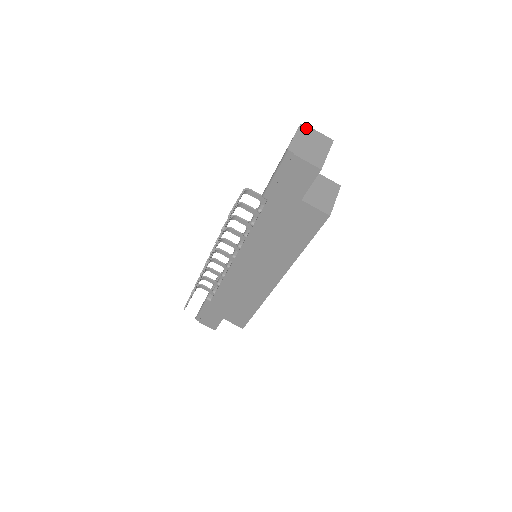
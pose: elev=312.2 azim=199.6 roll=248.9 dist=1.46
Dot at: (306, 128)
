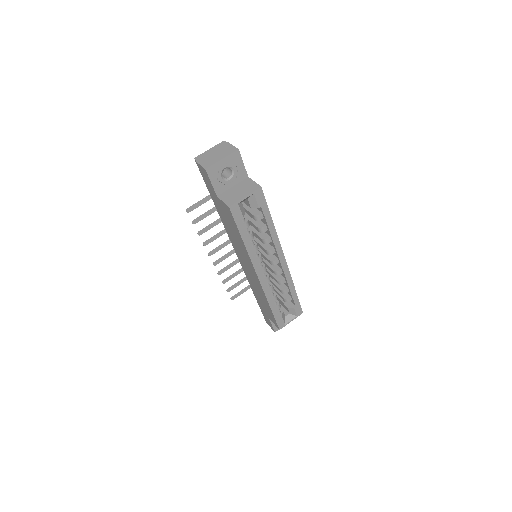
Dot at: (224, 143)
